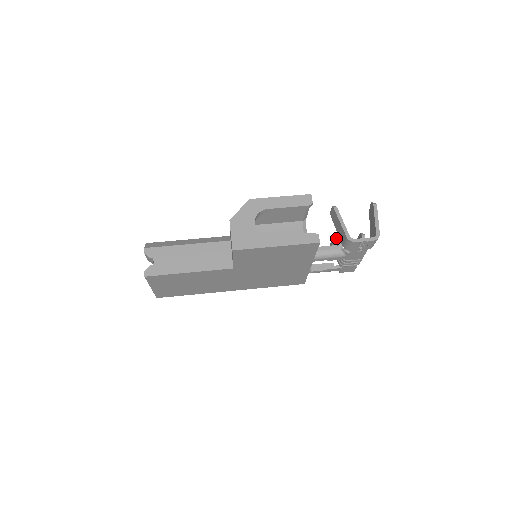
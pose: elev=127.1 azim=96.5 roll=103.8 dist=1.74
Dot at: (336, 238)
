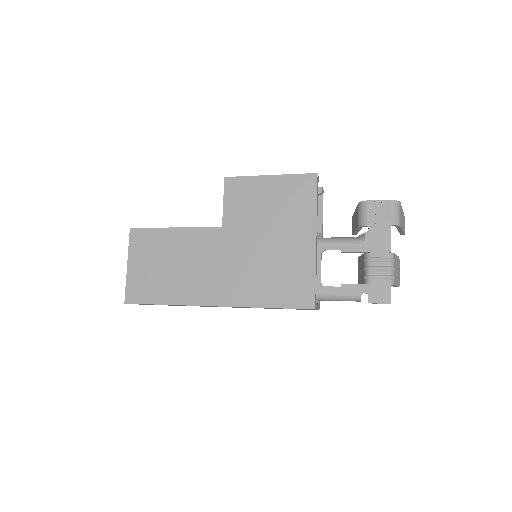
Dot at: occluded
